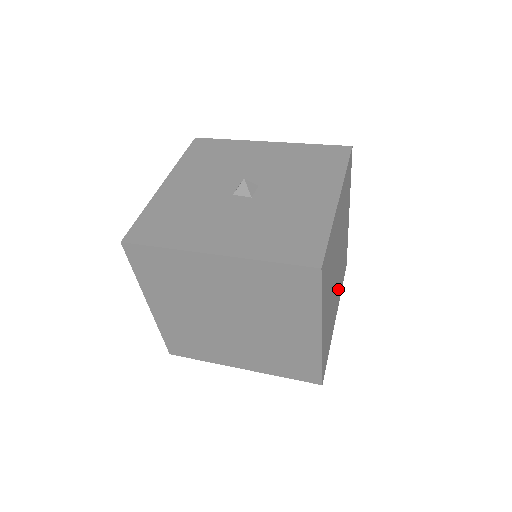
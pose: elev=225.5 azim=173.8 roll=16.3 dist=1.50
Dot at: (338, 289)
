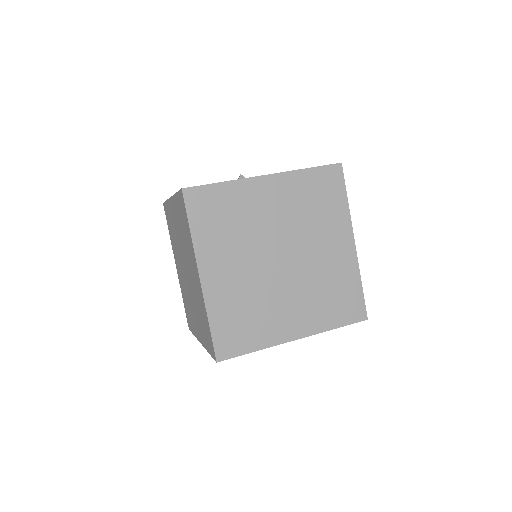
Dot at: (303, 304)
